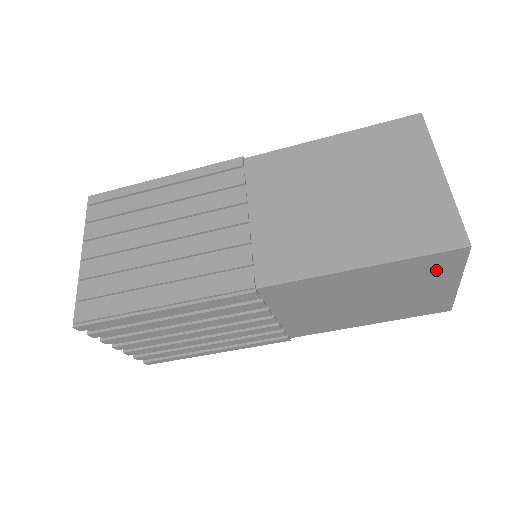
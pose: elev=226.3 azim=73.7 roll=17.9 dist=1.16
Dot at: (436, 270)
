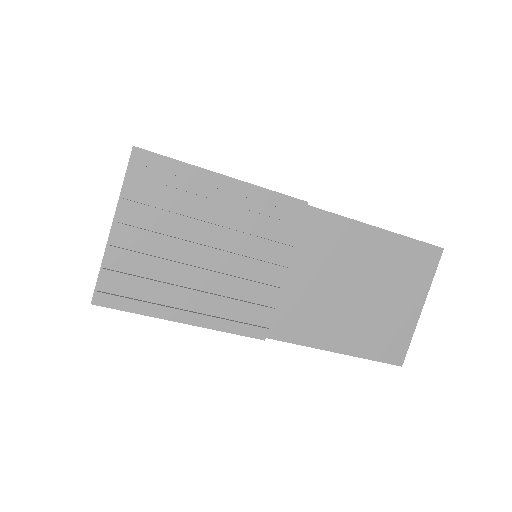
Dot at: occluded
